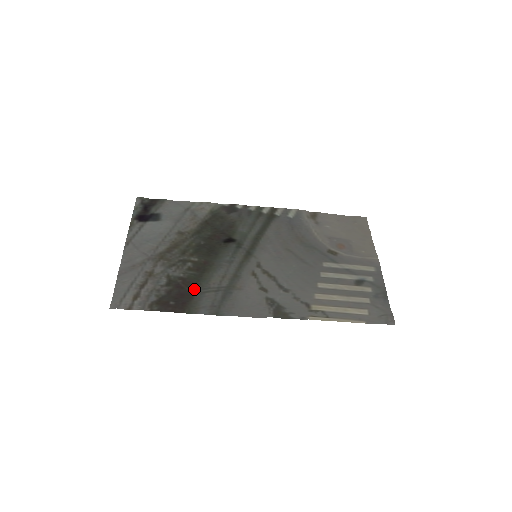
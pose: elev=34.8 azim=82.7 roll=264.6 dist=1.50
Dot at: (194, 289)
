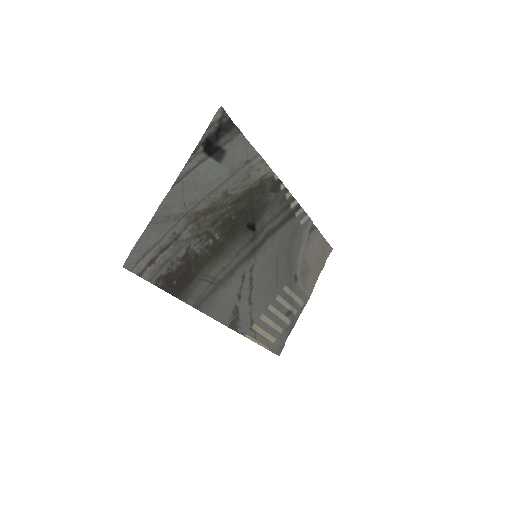
Dot at: (197, 272)
